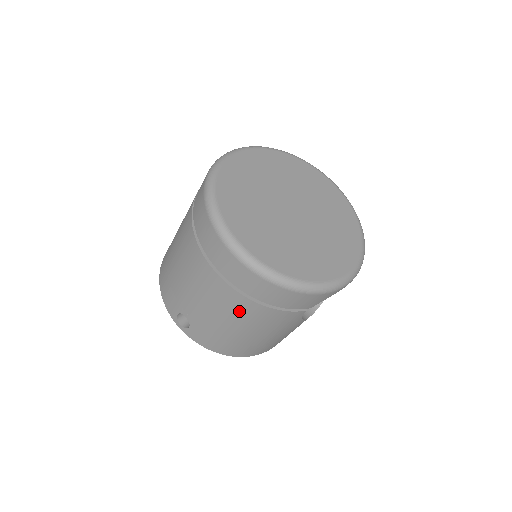
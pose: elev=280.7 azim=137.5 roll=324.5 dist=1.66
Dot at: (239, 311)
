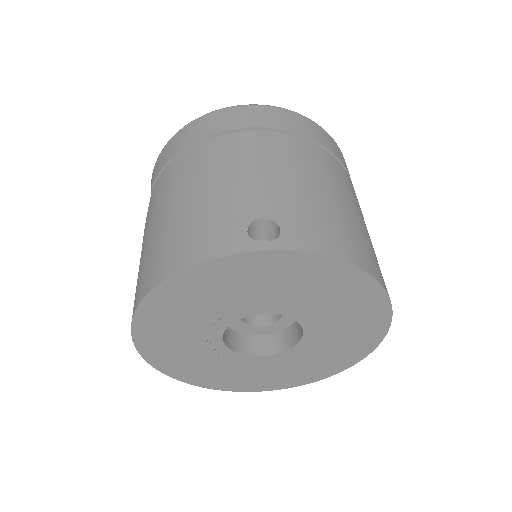
Dot at: (308, 159)
